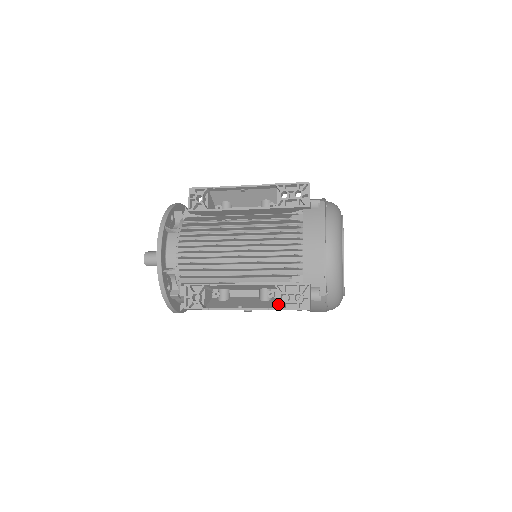
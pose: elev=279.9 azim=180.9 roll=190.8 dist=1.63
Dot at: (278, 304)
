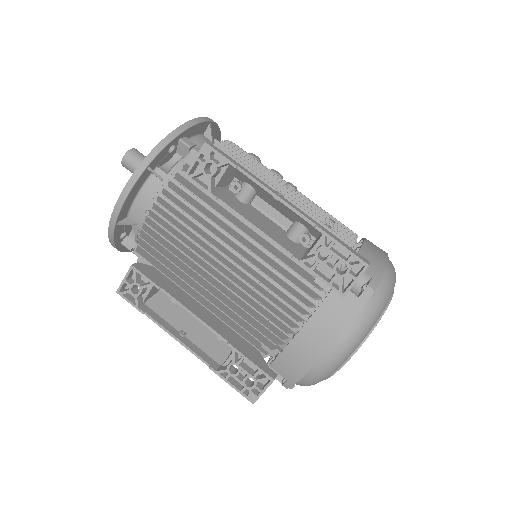
Dot at: (223, 371)
